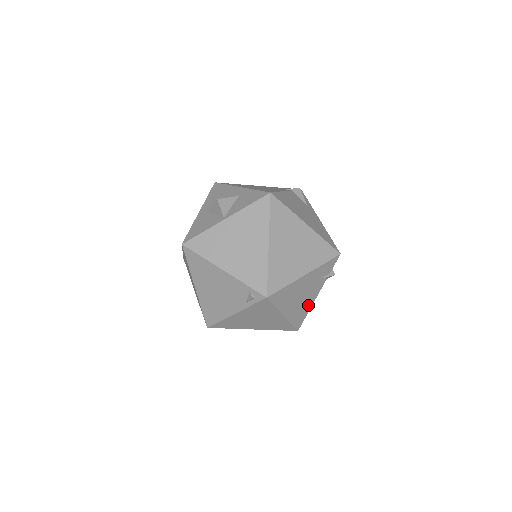
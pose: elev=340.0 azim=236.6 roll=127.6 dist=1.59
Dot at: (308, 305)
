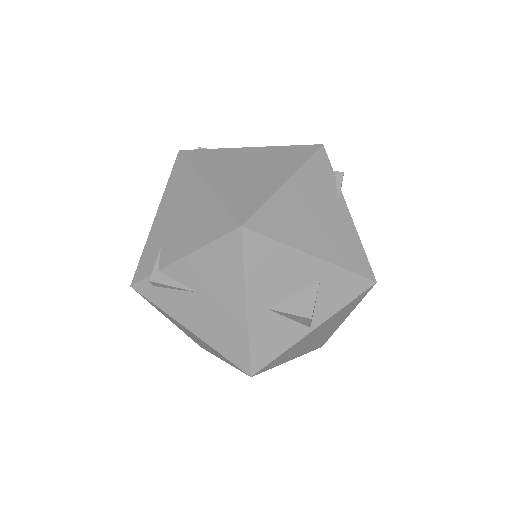
Dot at: occluded
